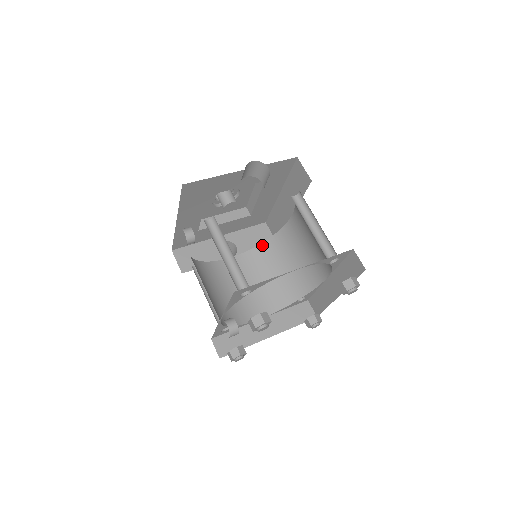
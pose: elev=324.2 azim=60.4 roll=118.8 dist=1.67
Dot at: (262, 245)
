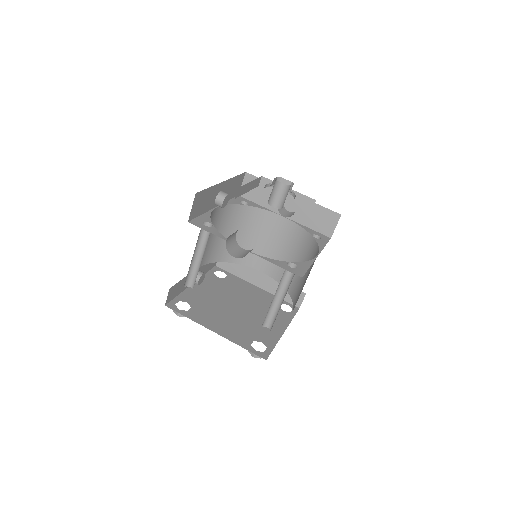
Dot at: (307, 234)
